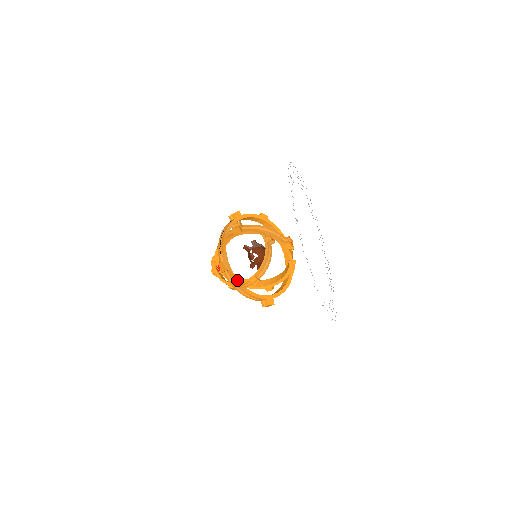
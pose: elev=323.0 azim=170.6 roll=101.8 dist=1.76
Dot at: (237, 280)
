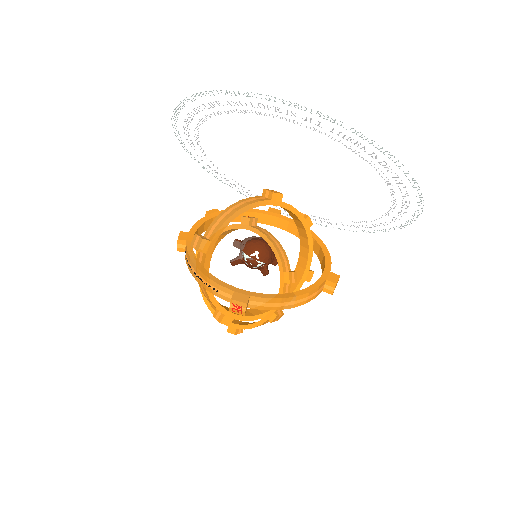
Dot at: (273, 296)
